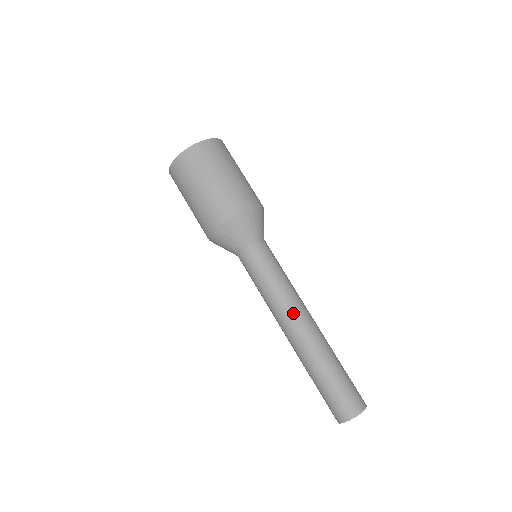
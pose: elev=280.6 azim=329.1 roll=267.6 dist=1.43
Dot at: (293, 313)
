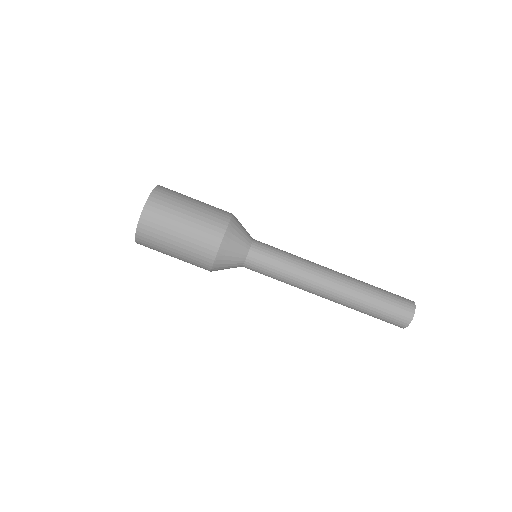
Dot at: (321, 268)
